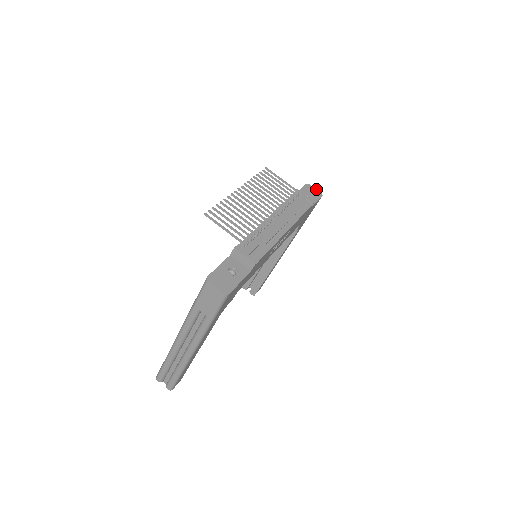
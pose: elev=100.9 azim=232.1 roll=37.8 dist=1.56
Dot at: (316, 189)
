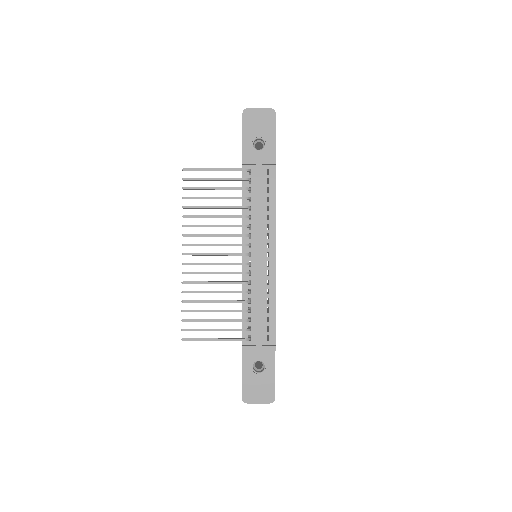
Dot at: (260, 108)
